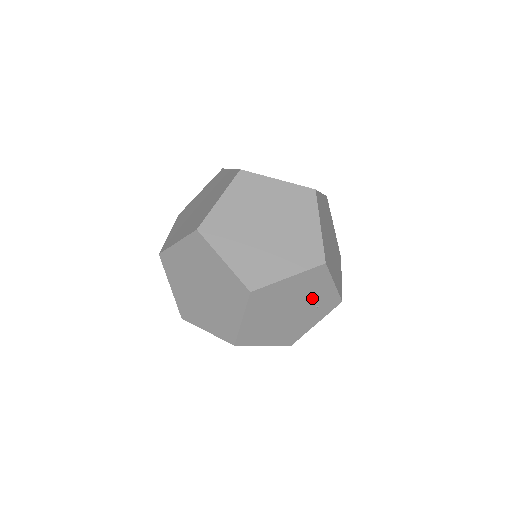
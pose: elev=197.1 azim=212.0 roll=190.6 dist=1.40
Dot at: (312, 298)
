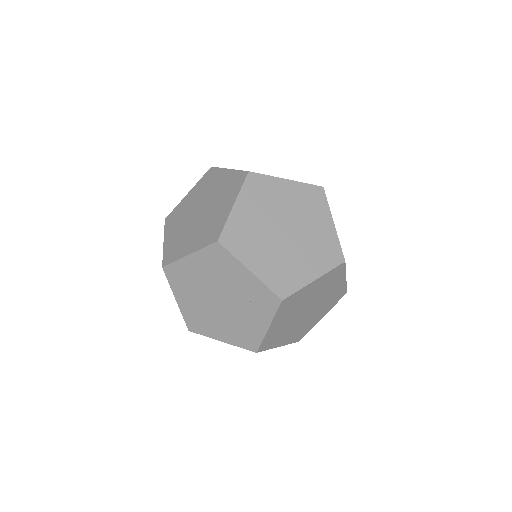
Dot at: (235, 287)
